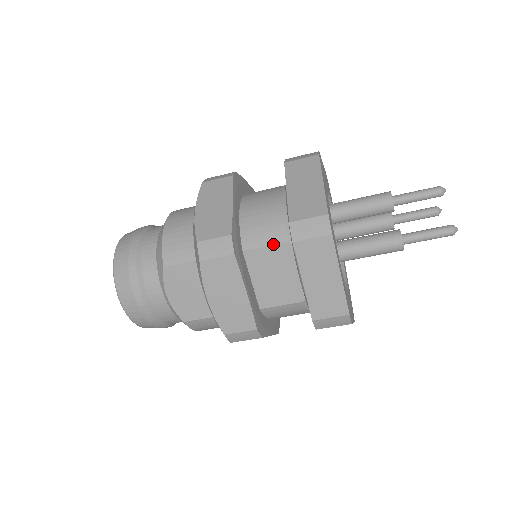
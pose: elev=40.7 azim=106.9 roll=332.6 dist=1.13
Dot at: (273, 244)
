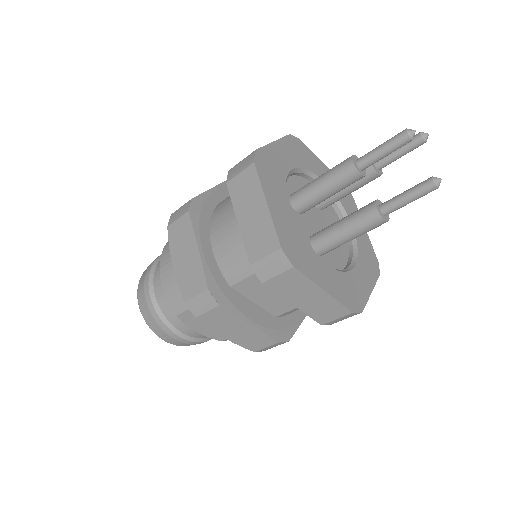
Dot at: (252, 274)
